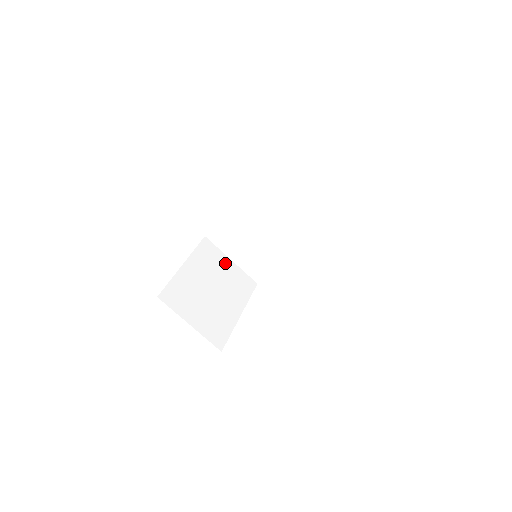
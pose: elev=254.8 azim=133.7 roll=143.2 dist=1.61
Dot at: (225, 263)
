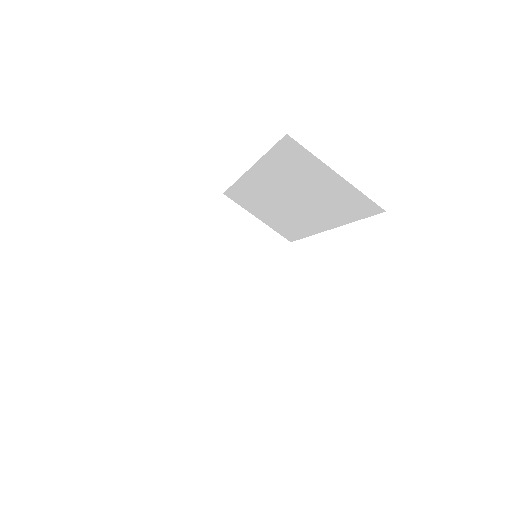
Dot at: (248, 225)
